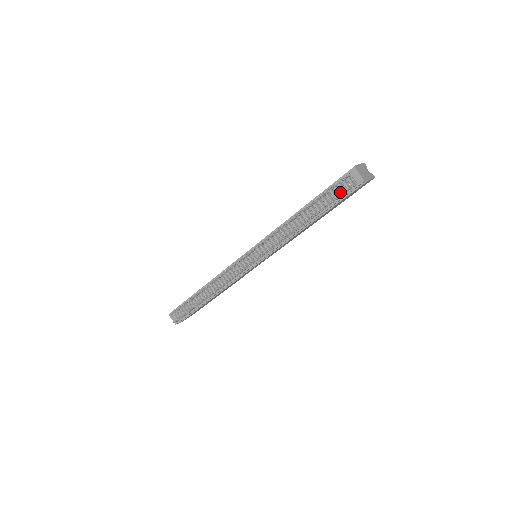
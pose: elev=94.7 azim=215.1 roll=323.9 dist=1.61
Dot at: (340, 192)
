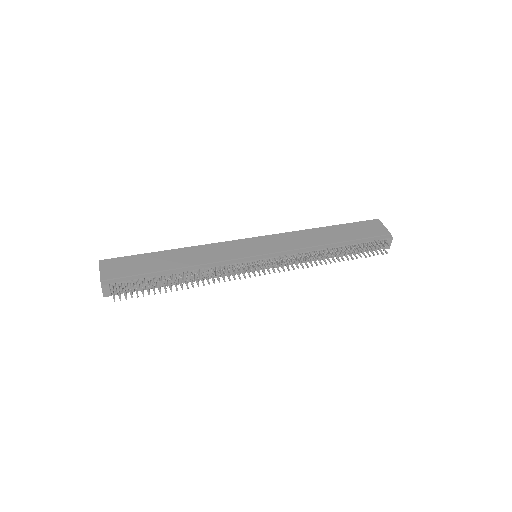
Dot at: occluded
